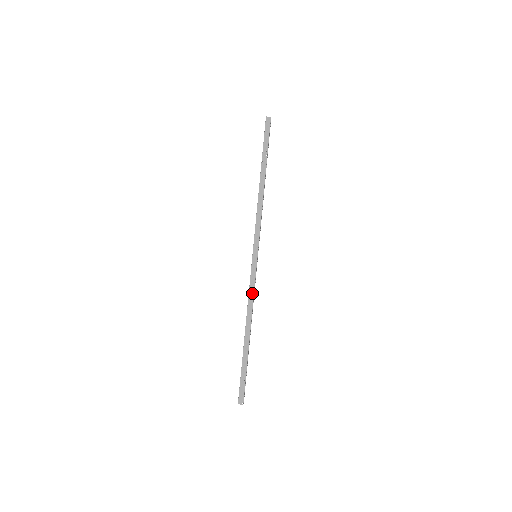
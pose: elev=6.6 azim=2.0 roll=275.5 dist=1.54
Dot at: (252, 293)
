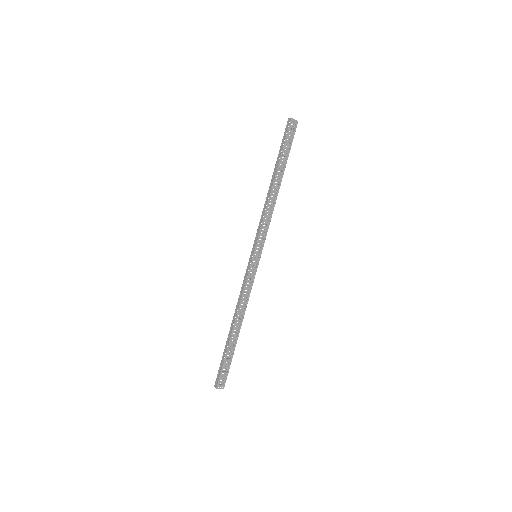
Dot at: (243, 290)
